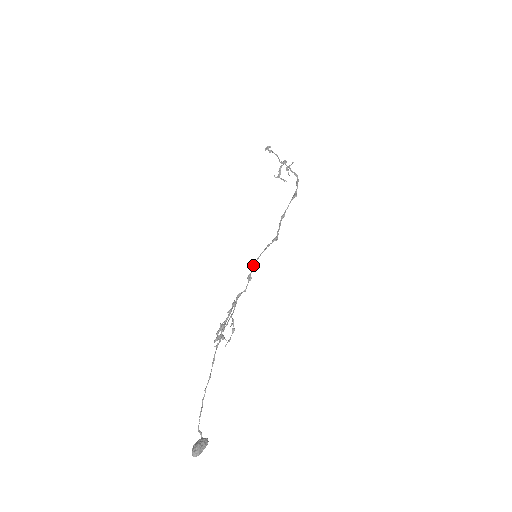
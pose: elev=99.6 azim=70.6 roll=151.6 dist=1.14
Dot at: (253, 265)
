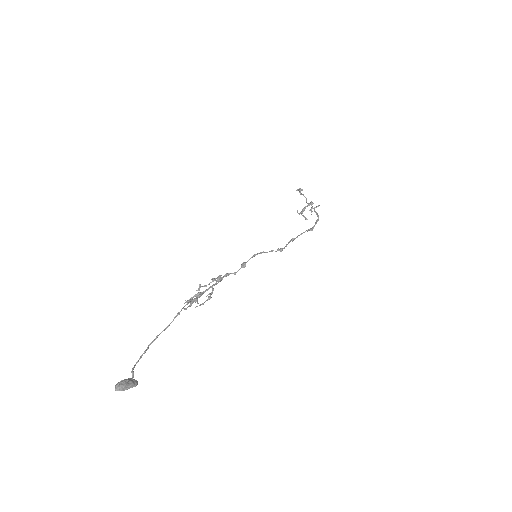
Dot at: (252, 256)
